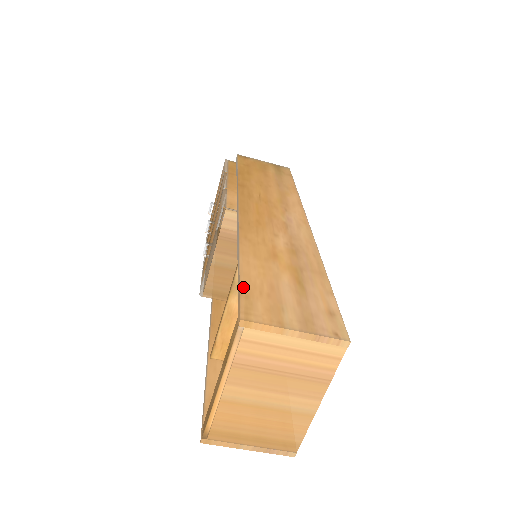
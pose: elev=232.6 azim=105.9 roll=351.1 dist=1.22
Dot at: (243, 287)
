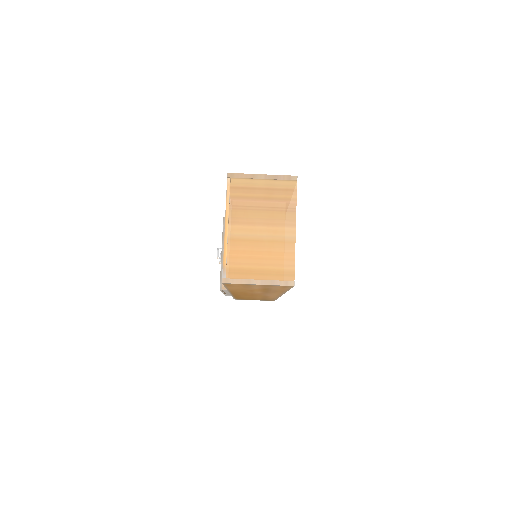
Dot at: occluded
